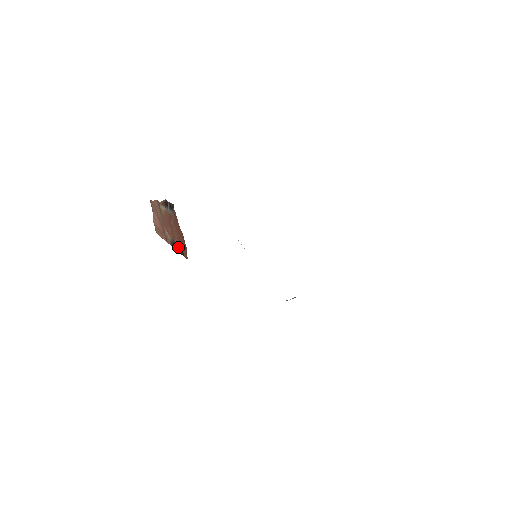
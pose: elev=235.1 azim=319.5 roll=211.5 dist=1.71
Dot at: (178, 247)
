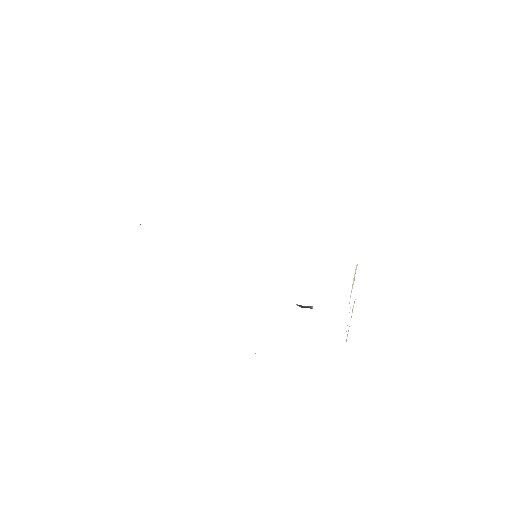
Dot at: occluded
